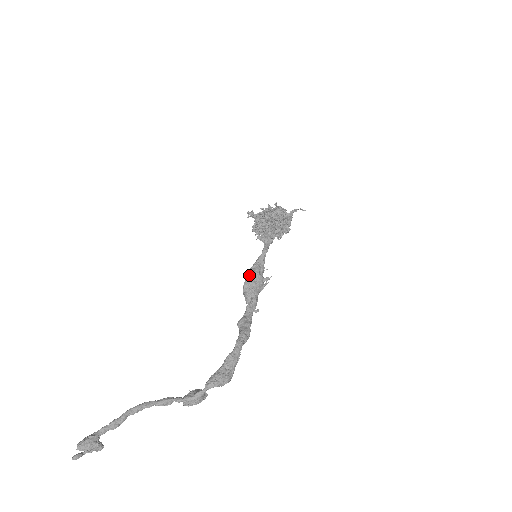
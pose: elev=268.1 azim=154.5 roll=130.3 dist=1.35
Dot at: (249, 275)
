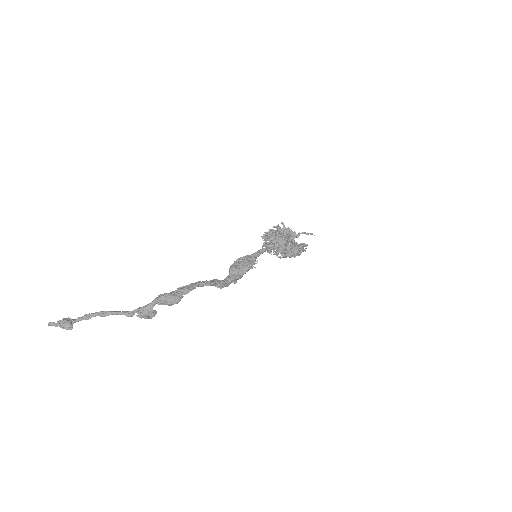
Dot at: (238, 259)
